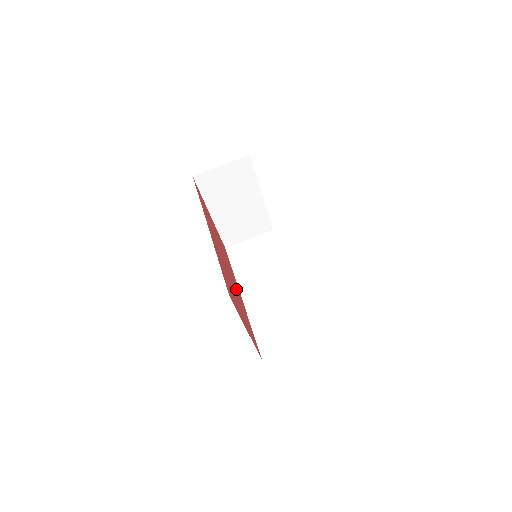
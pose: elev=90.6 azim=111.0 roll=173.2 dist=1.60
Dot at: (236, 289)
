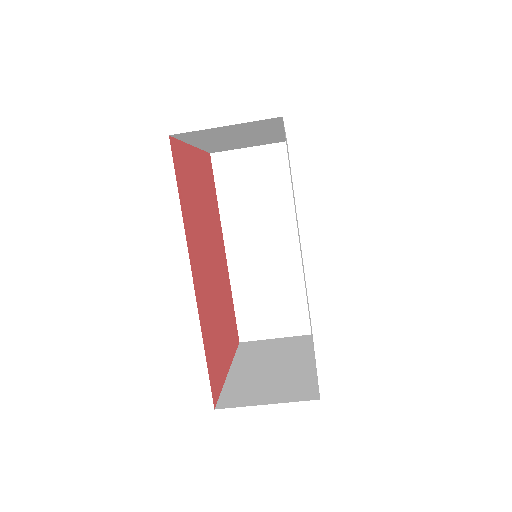
Dot at: (220, 269)
